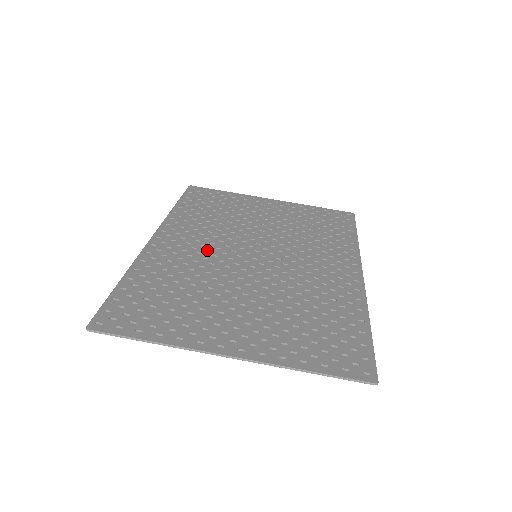
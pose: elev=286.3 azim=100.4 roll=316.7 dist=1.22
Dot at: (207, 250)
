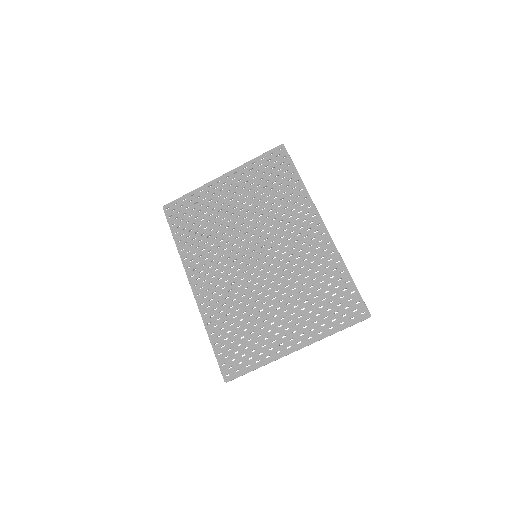
Dot at: occluded
